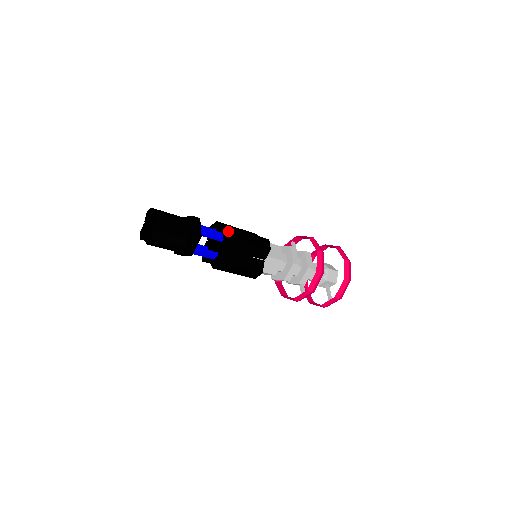
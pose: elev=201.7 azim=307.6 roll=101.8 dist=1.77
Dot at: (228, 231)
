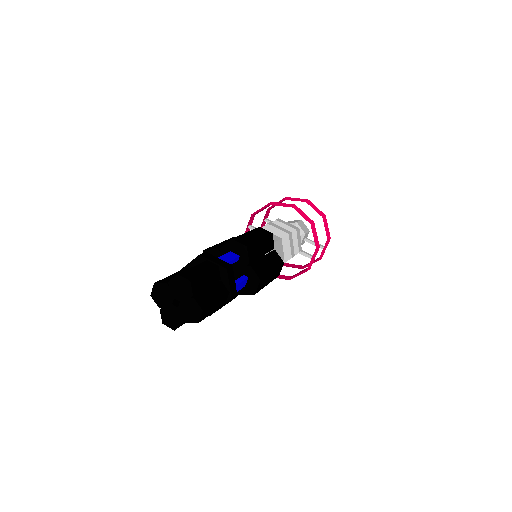
Dot at: (238, 242)
